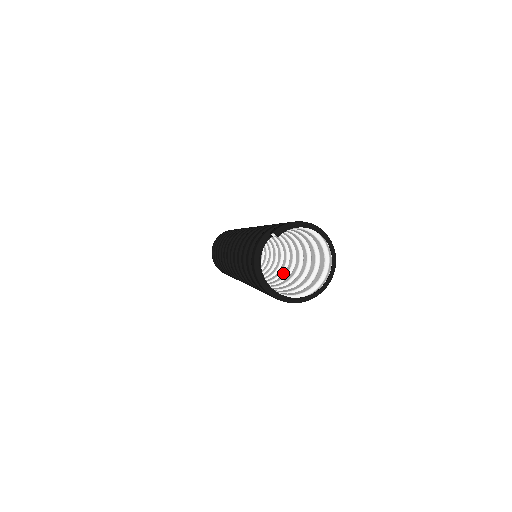
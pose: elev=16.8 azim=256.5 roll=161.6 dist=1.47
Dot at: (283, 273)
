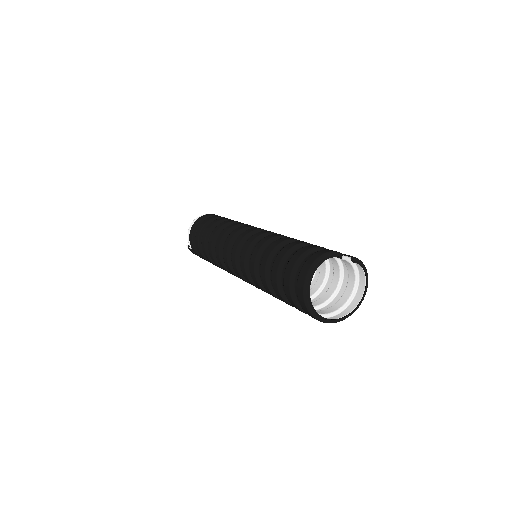
Dot at: occluded
